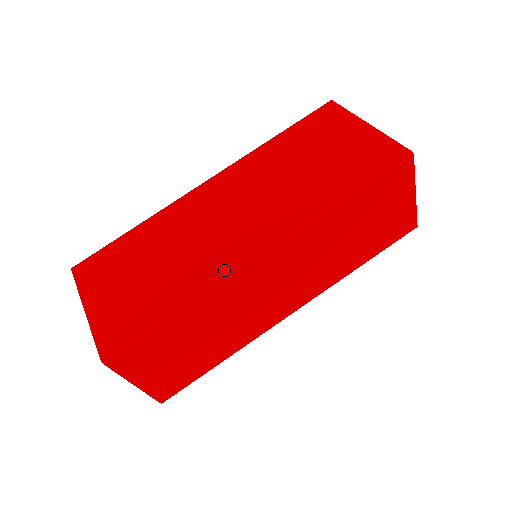
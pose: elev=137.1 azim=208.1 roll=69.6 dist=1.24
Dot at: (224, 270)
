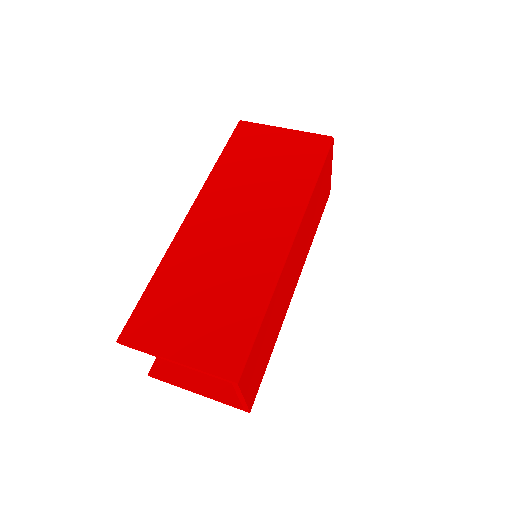
Dot at: (274, 264)
